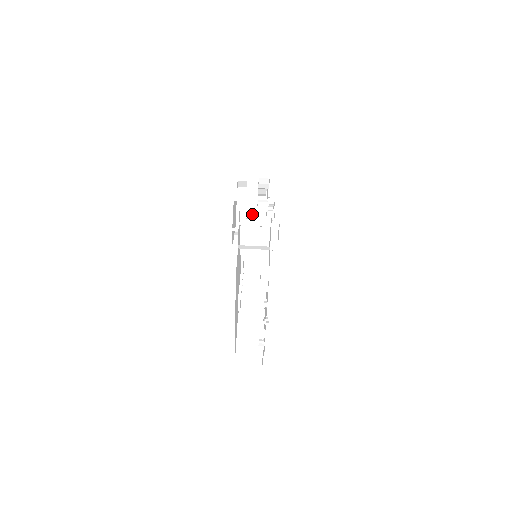
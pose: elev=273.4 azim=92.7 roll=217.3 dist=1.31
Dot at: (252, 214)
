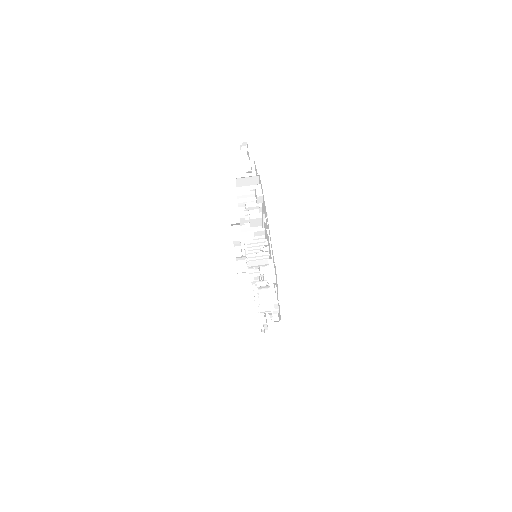
Dot at: (242, 174)
